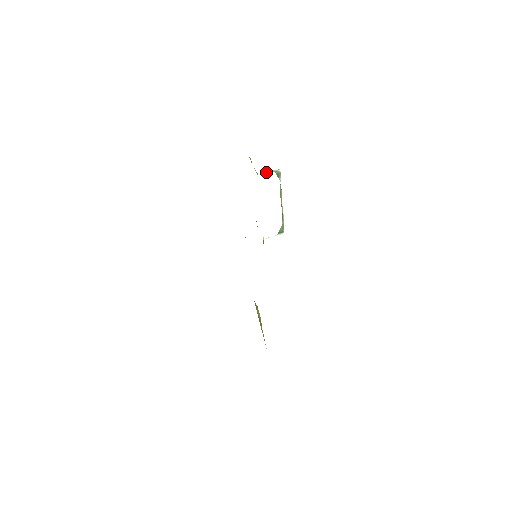
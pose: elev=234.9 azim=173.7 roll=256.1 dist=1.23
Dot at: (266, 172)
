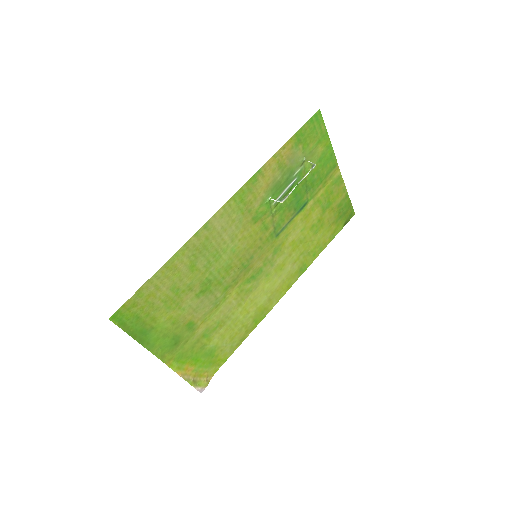
Dot at: occluded
